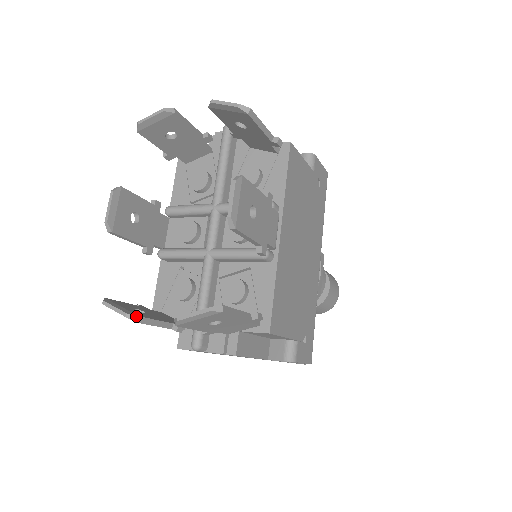
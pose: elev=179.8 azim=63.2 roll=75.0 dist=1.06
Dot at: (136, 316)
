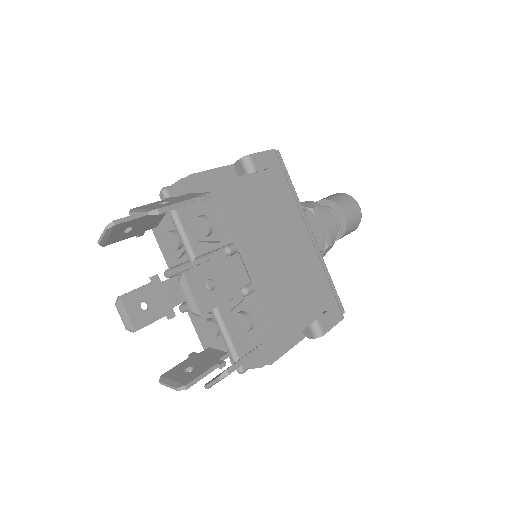
Dot at: (184, 386)
